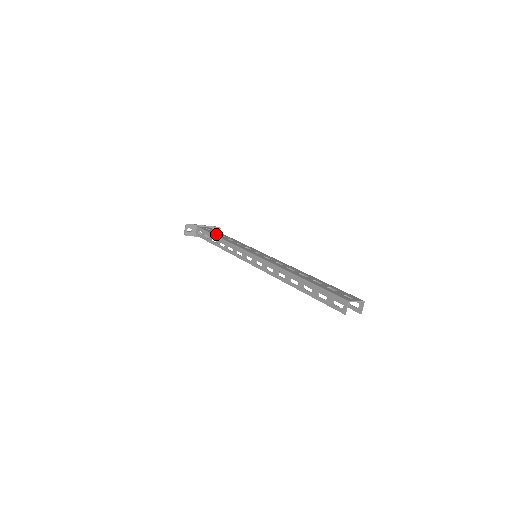
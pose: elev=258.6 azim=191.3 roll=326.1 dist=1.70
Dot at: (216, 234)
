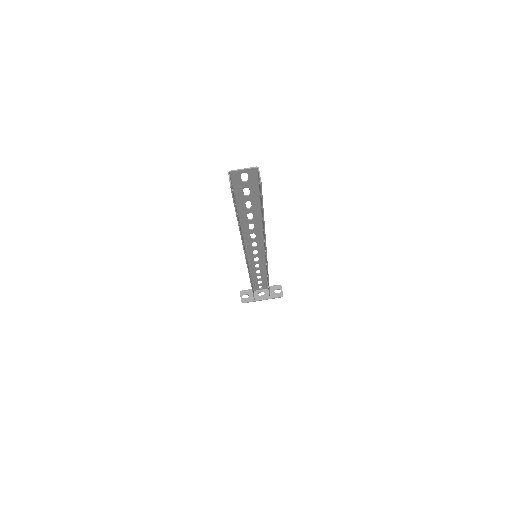
Dot at: (254, 279)
